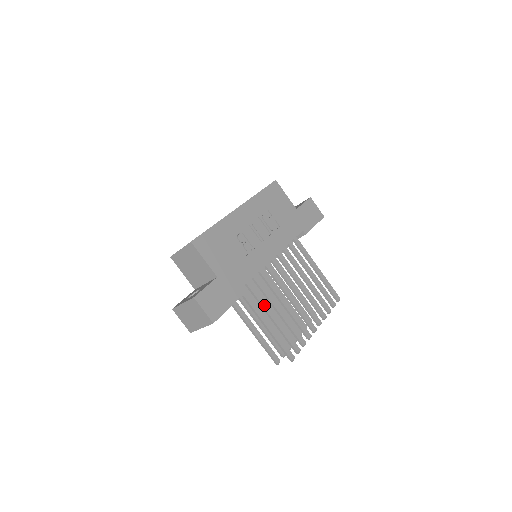
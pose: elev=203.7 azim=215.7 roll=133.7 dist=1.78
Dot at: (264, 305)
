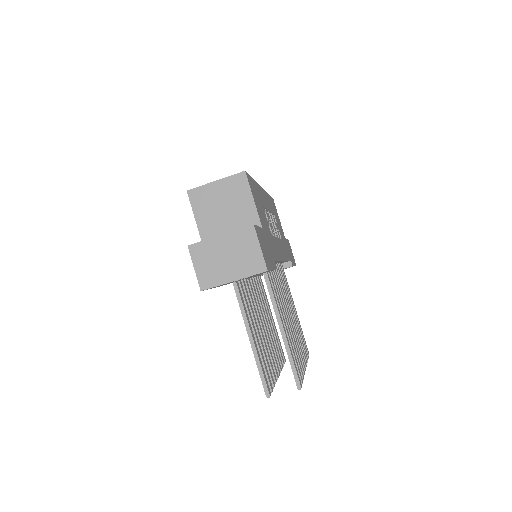
Dot at: (279, 303)
